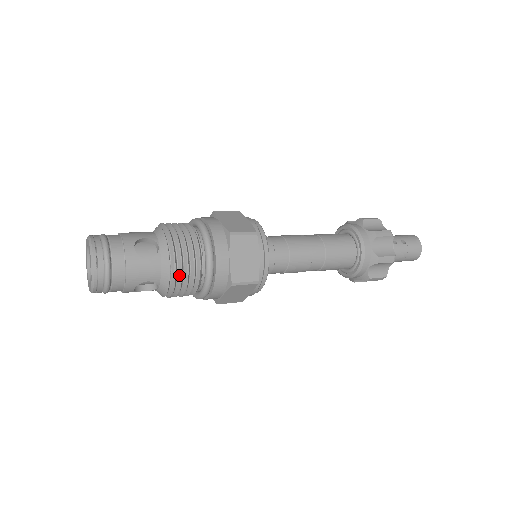
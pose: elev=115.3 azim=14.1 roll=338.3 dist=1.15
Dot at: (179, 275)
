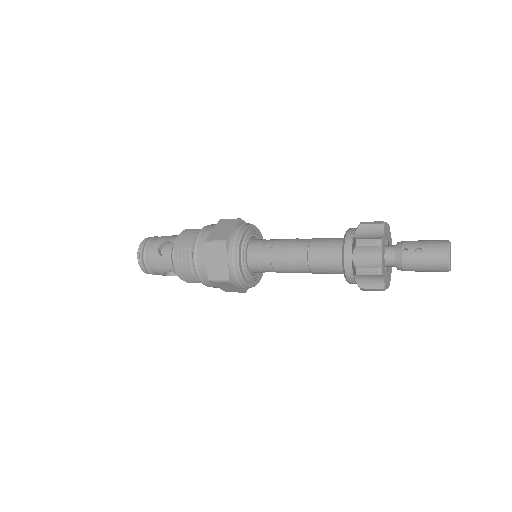
Dot at: (180, 269)
